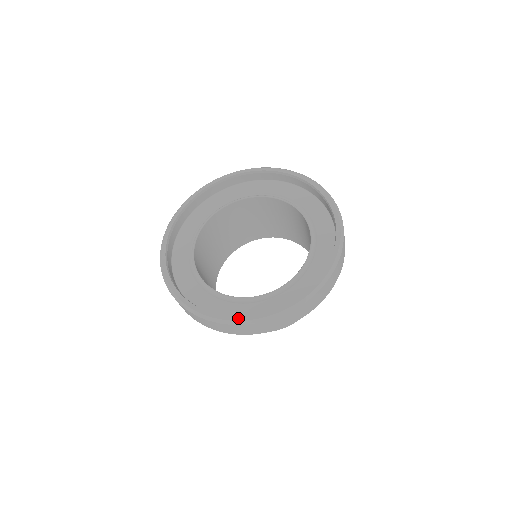
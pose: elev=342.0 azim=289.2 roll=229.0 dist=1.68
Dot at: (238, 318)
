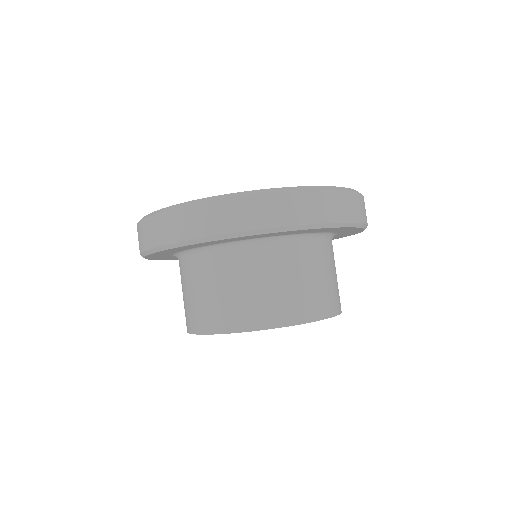
Dot at: (204, 198)
